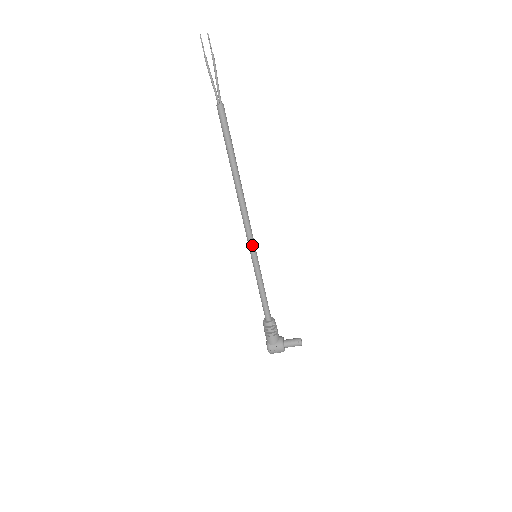
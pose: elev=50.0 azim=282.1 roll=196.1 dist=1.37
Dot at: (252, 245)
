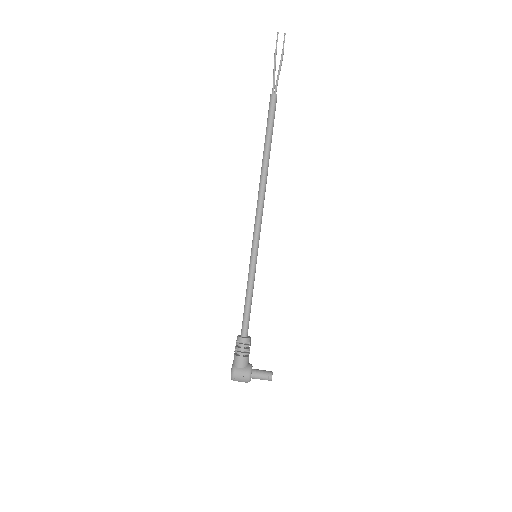
Dot at: (257, 241)
